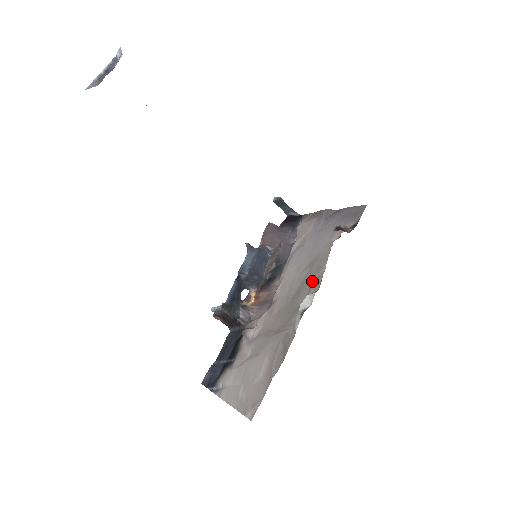
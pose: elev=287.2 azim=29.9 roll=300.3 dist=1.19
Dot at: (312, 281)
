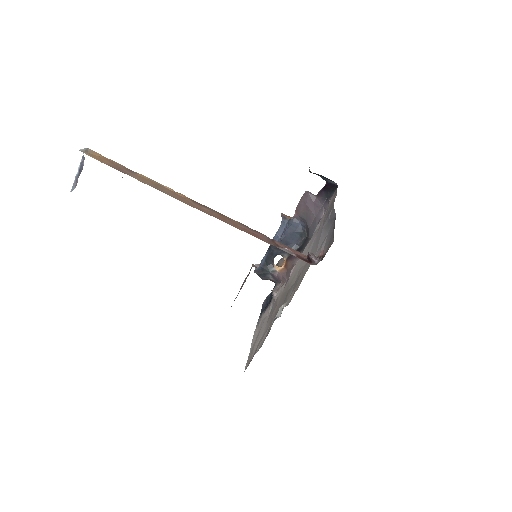
Dot at: (293, 289)
